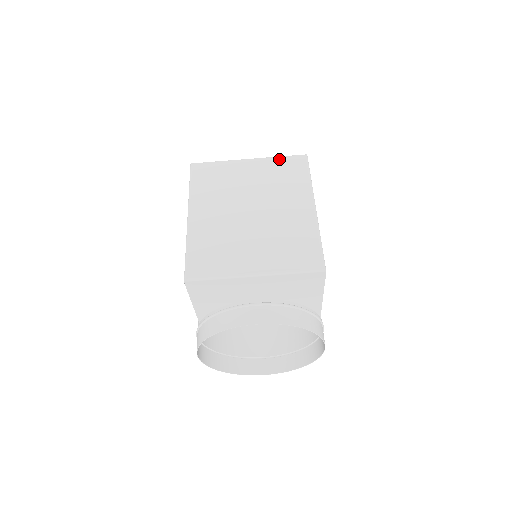
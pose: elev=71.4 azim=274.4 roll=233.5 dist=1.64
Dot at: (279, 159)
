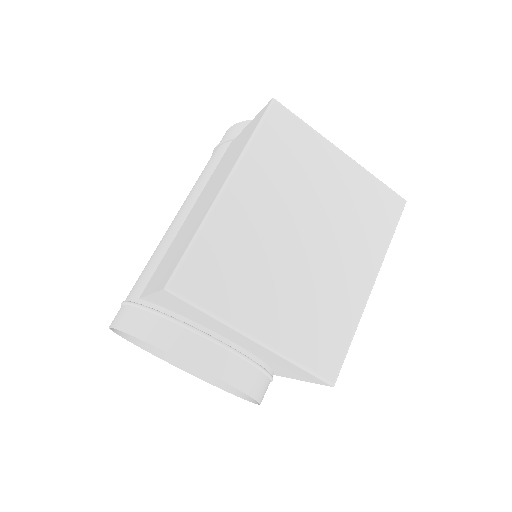
Dot at: (376, 183)
